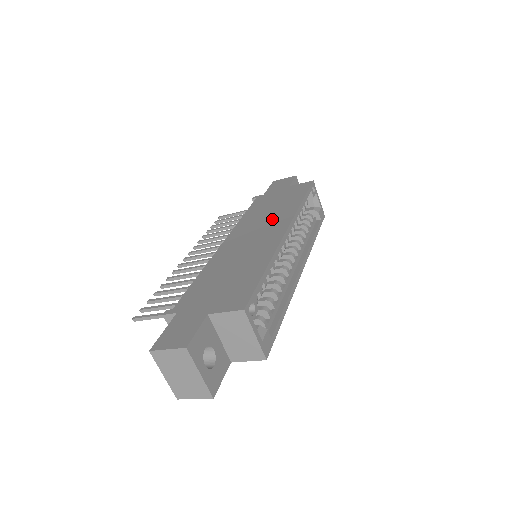
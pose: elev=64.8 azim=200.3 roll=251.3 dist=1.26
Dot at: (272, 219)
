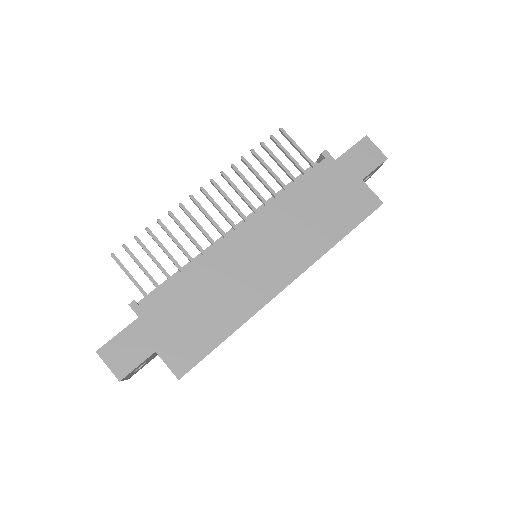
Dot at: (296, 242)
